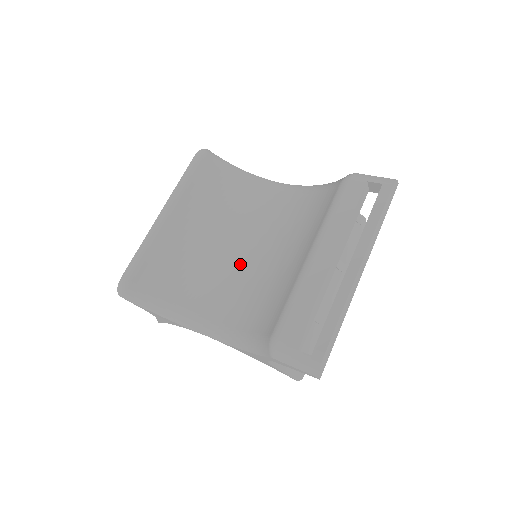
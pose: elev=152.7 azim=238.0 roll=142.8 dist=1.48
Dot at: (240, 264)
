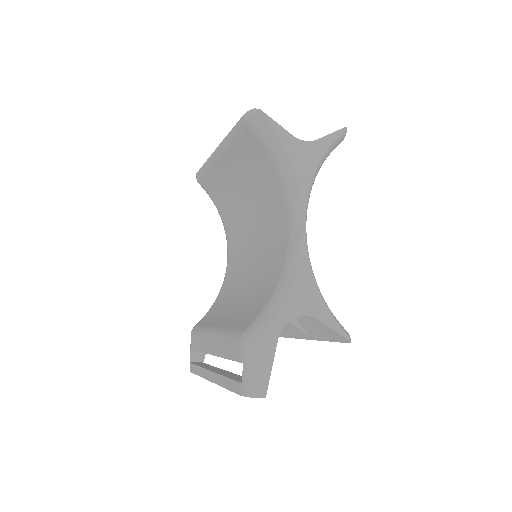
Dot at: (247, 247)
